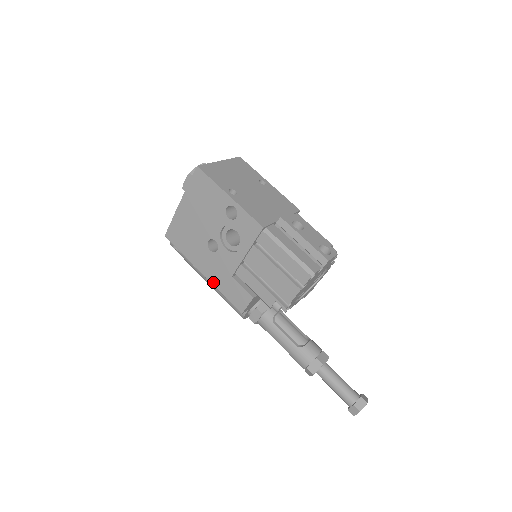
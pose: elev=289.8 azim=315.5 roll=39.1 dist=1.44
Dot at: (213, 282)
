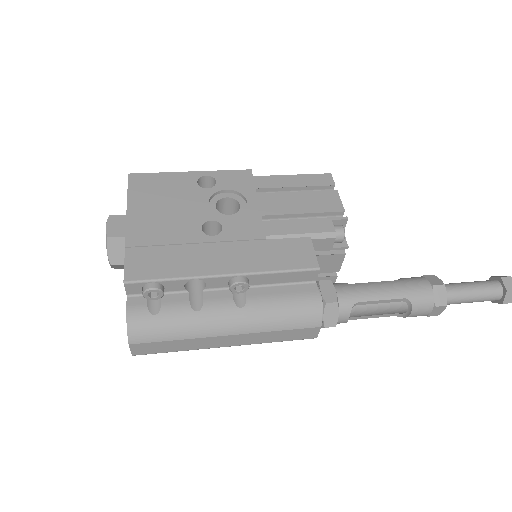
Dot at: (249, 269)
